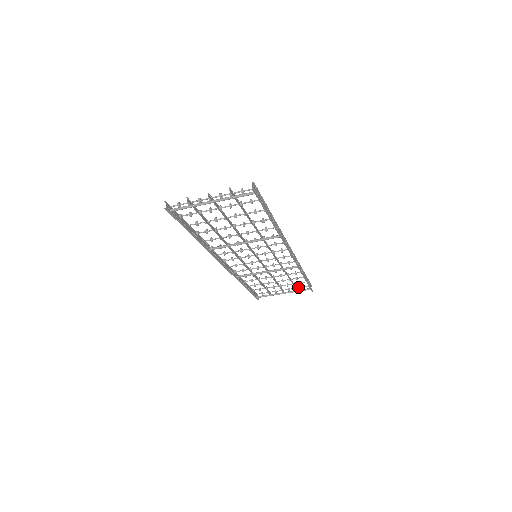
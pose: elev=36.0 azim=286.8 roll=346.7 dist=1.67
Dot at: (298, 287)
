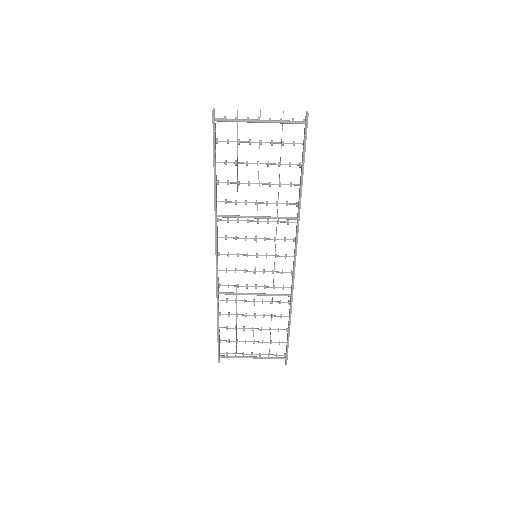
Dot at: (271, 354)
